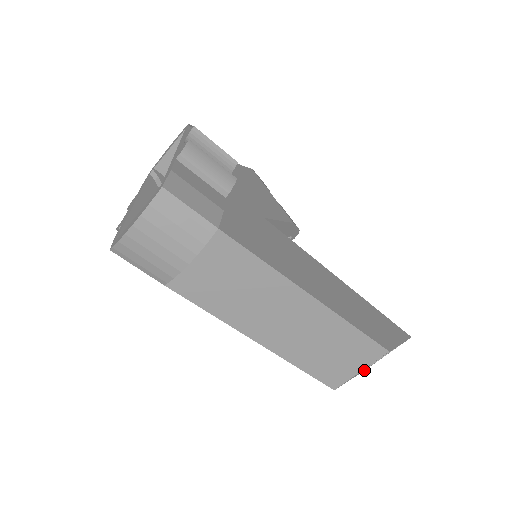
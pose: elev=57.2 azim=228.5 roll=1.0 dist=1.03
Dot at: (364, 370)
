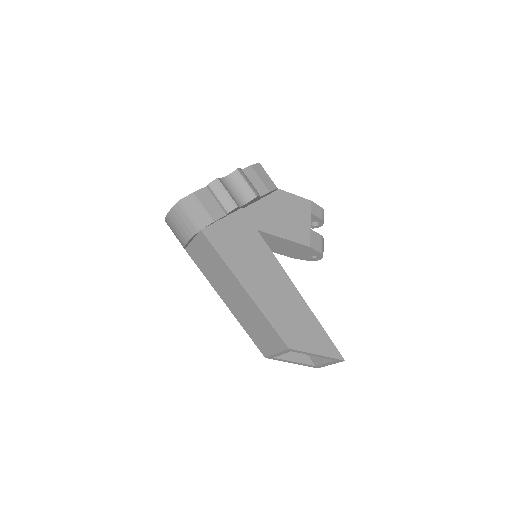
Dot at: (316, 367)
